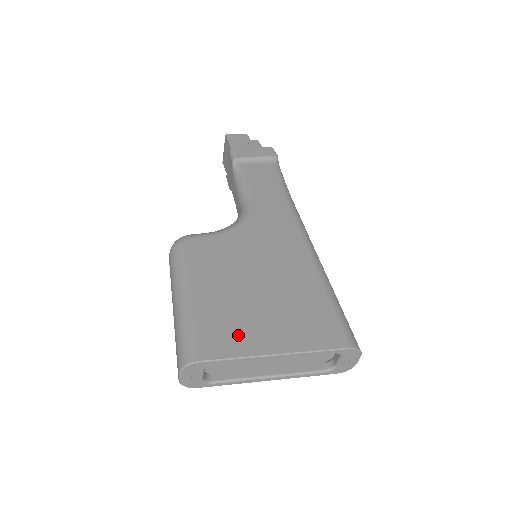
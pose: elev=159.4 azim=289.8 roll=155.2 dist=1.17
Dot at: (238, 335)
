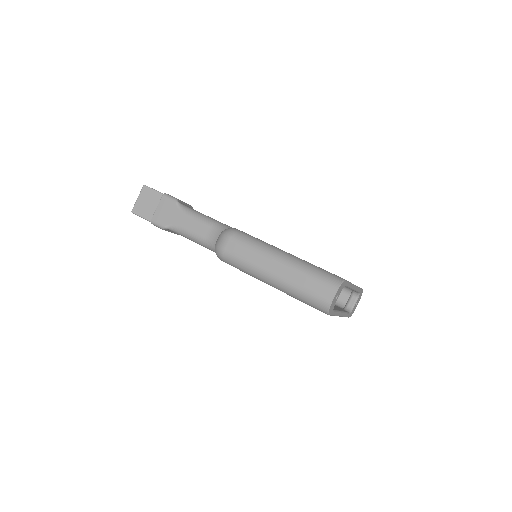
Dot at: occluded
